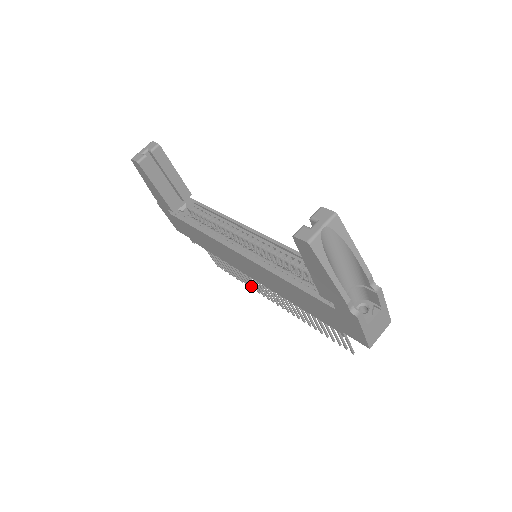
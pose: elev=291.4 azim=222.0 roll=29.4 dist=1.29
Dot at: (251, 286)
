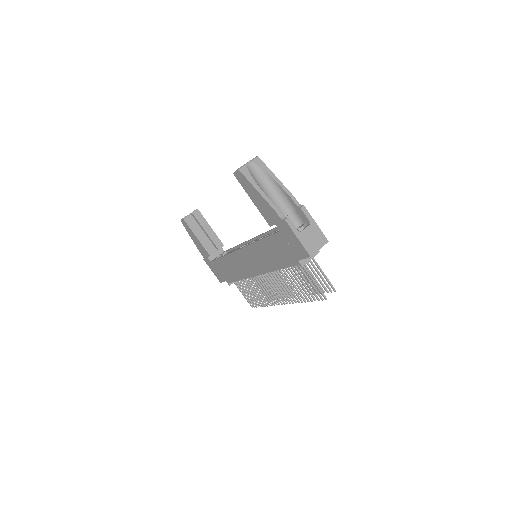
Dot at: occluded
